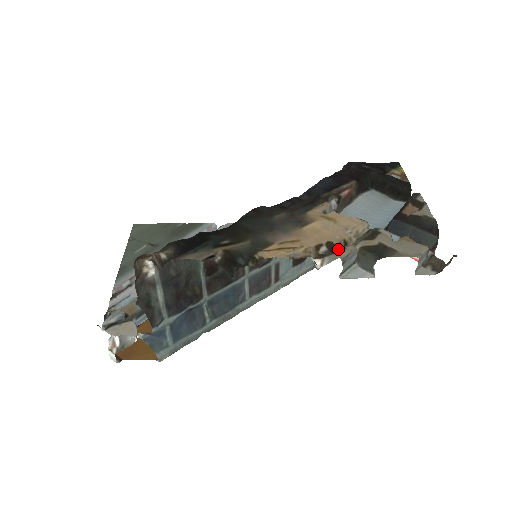
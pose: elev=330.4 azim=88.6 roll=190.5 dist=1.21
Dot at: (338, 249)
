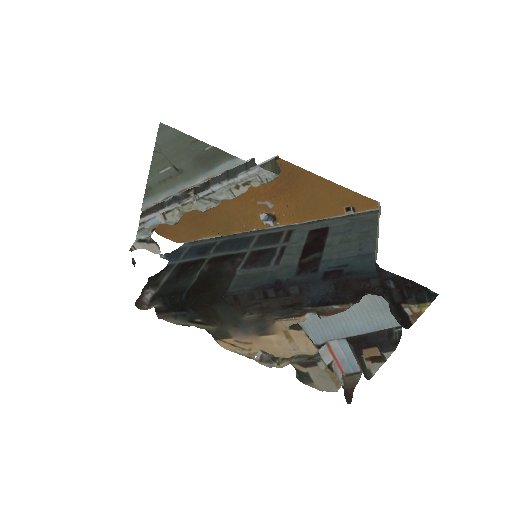
Dot at: occluded
